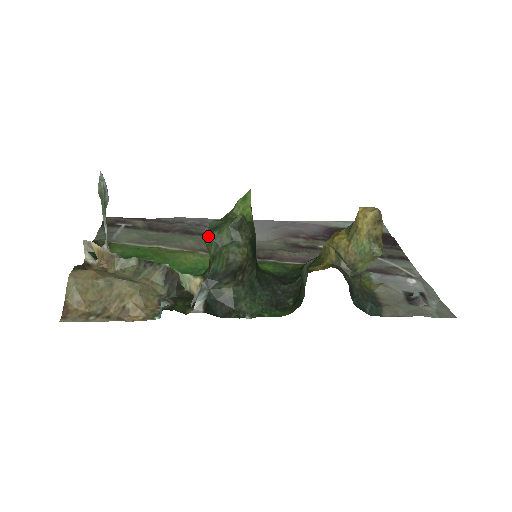
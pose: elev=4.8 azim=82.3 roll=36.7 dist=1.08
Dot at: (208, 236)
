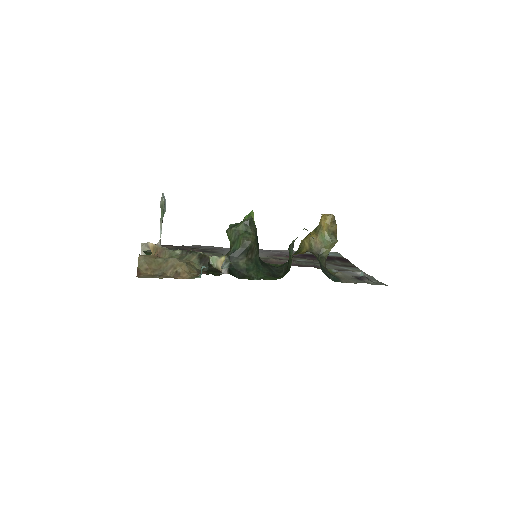
Dot at: (230, 229)
